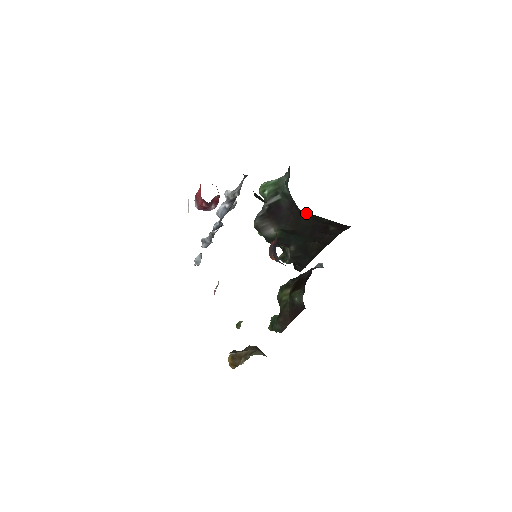
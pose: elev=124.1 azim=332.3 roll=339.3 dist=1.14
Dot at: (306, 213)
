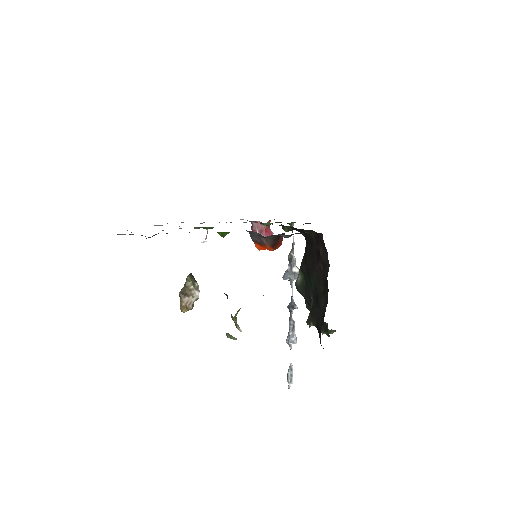
Dot at: (306, 238)
